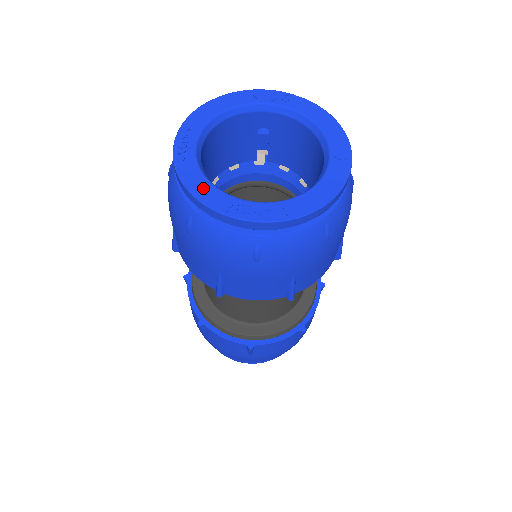
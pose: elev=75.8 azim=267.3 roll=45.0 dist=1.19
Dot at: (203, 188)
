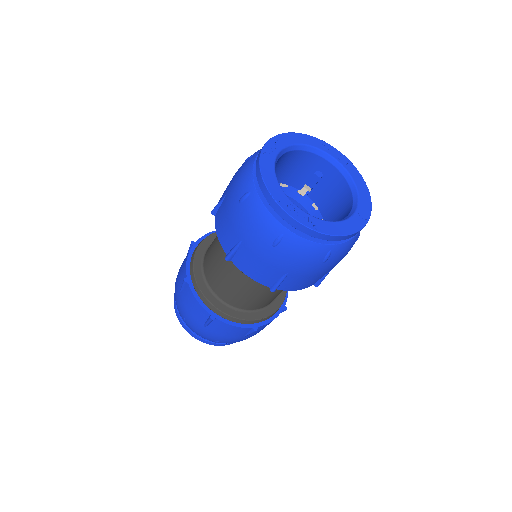
Dot at: (271, 179)
